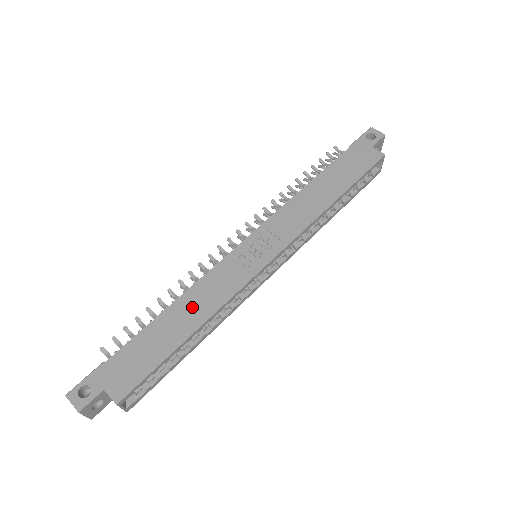
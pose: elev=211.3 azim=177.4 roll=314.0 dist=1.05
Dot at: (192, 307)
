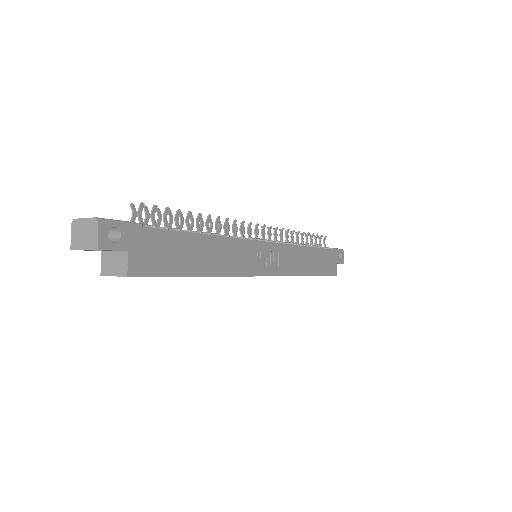
Dot at: (218, 254)
